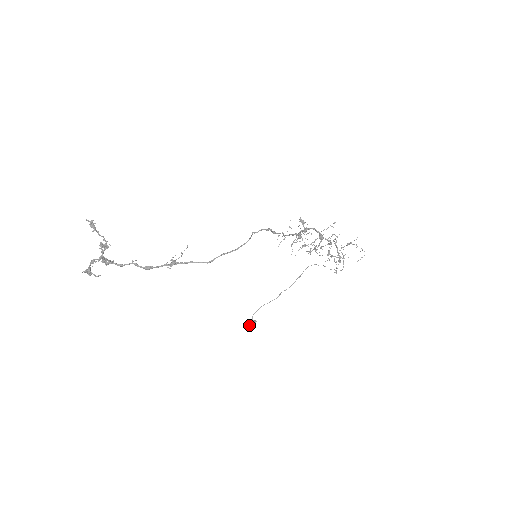
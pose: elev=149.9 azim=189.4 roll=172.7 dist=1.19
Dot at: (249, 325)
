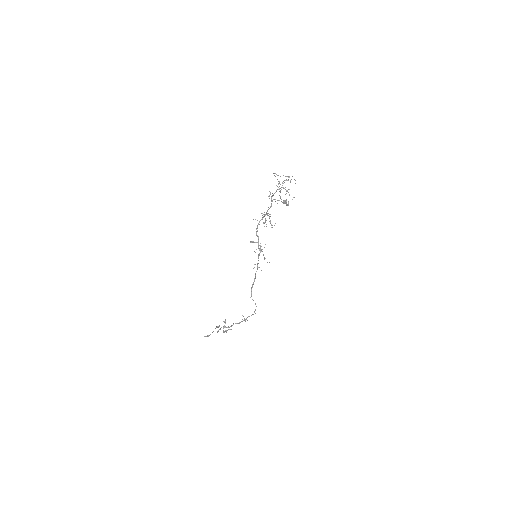
Dot at: (286, 205)
